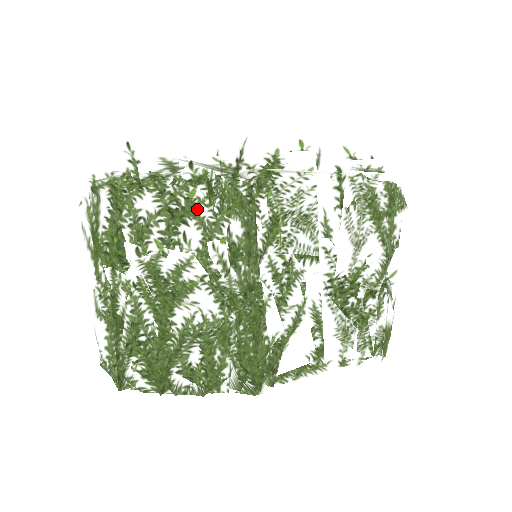
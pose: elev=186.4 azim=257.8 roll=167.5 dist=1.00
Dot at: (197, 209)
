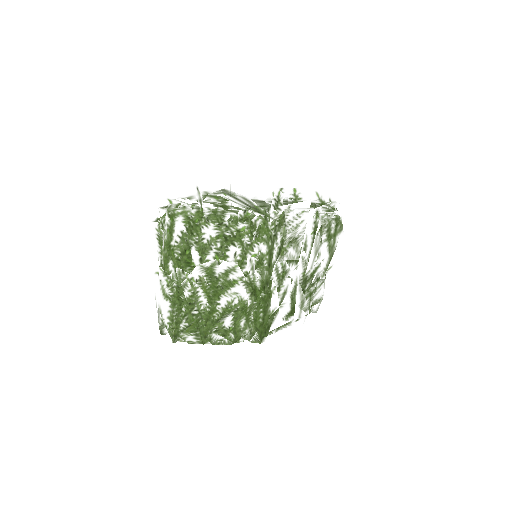
Dot at: (244, 238)
